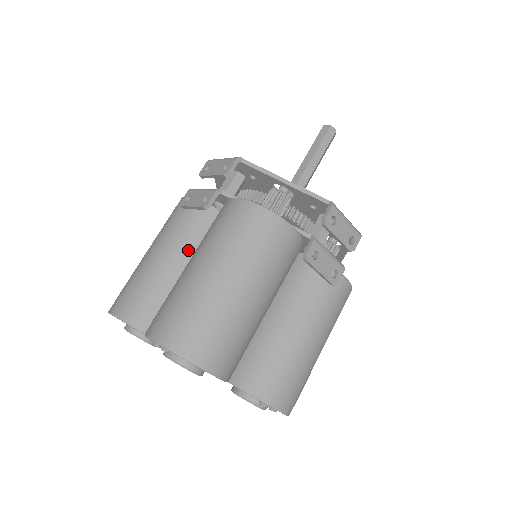
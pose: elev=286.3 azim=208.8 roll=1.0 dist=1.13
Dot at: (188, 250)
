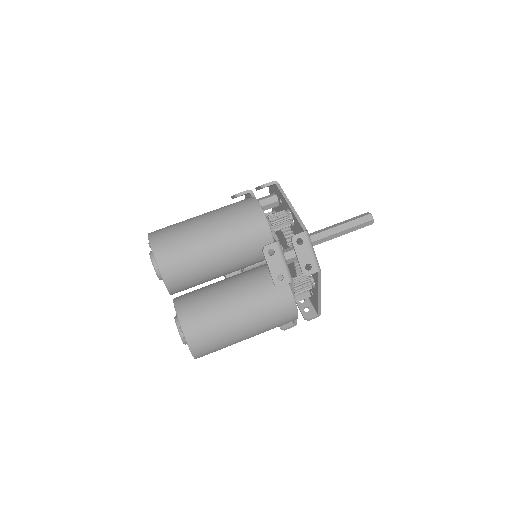
Dot at: occluded
